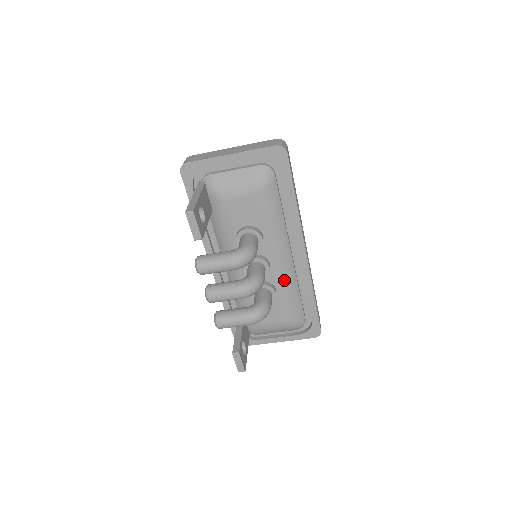
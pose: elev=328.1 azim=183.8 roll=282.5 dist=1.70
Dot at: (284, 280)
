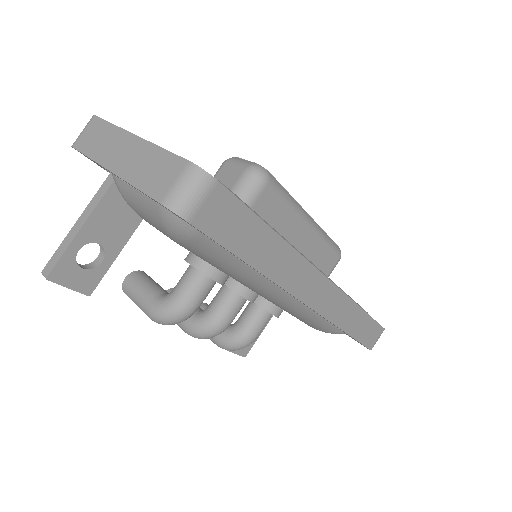
Dot at: (287, 309)
